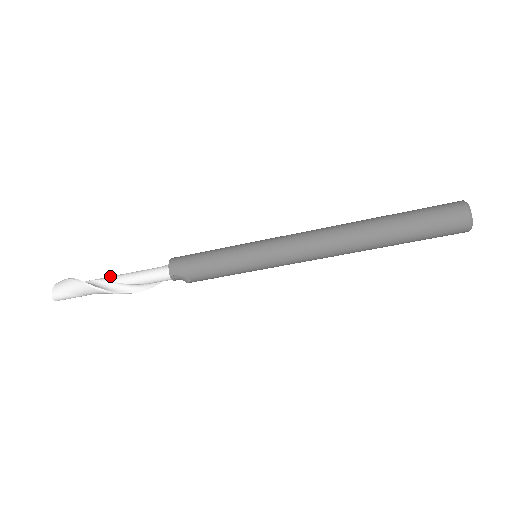
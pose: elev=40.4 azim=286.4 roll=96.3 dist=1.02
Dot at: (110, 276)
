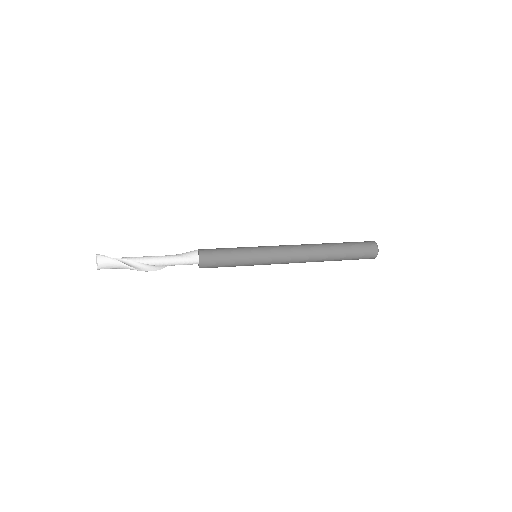
Dot at: (148, 259)
